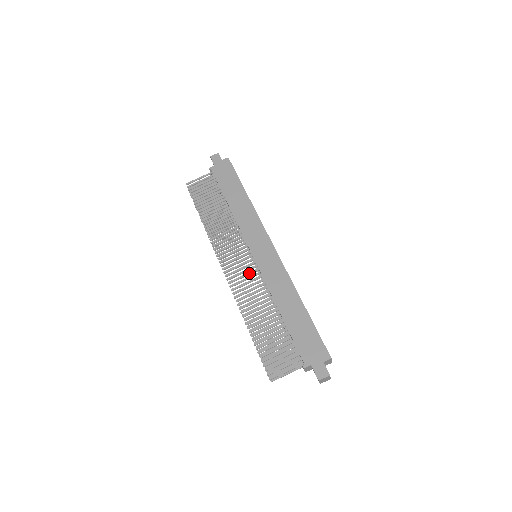
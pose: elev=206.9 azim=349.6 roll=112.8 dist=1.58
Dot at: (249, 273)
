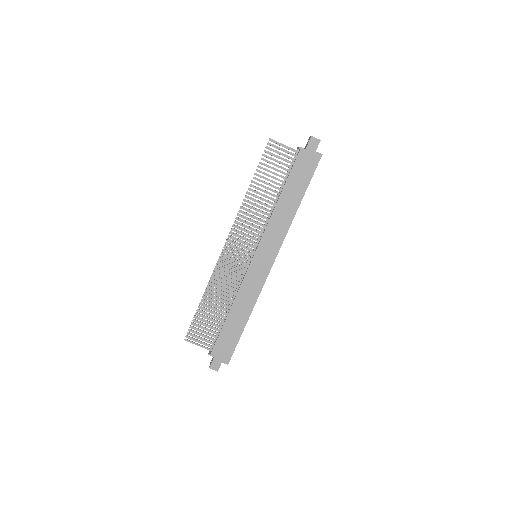
Dot at: (238, 266)
